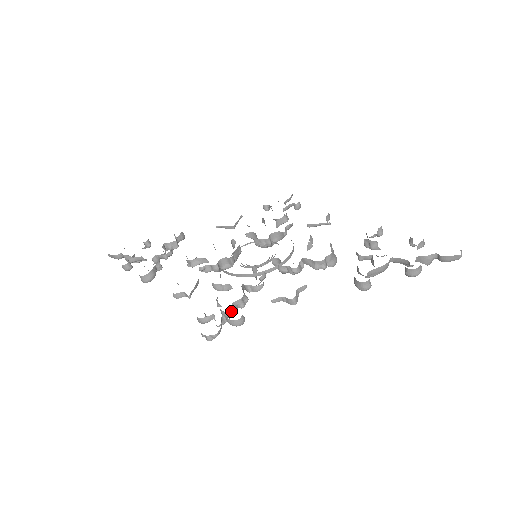
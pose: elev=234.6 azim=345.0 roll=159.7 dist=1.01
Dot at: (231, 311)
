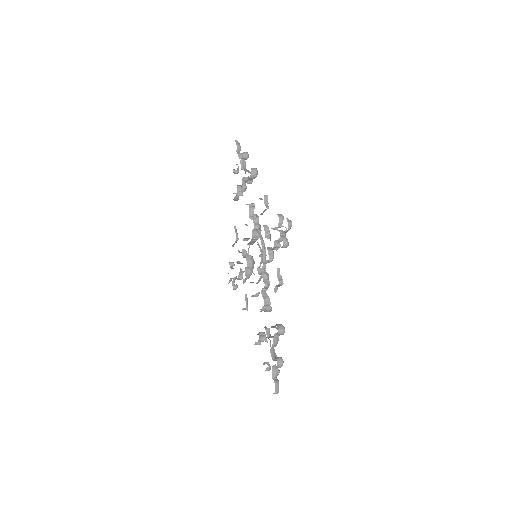
Dot at: occluded
